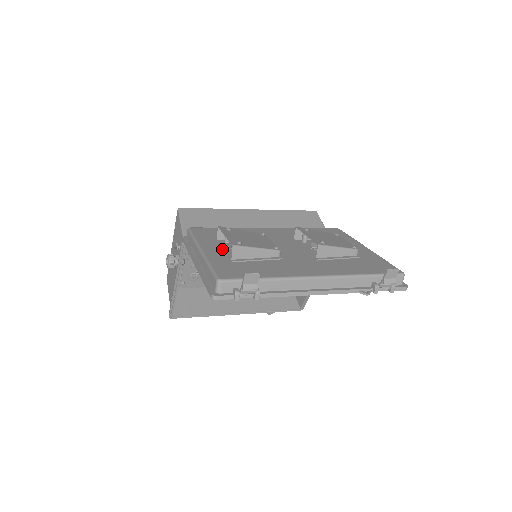
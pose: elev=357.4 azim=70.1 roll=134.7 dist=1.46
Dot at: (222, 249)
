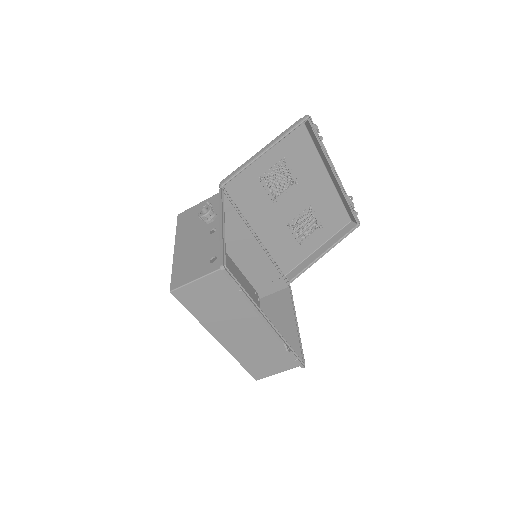
Dot at: (268, 163)
